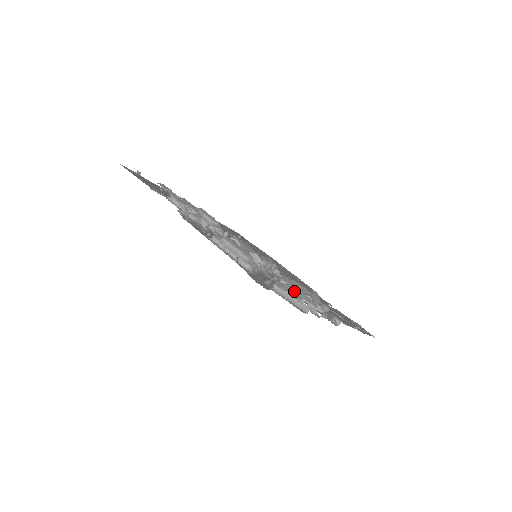
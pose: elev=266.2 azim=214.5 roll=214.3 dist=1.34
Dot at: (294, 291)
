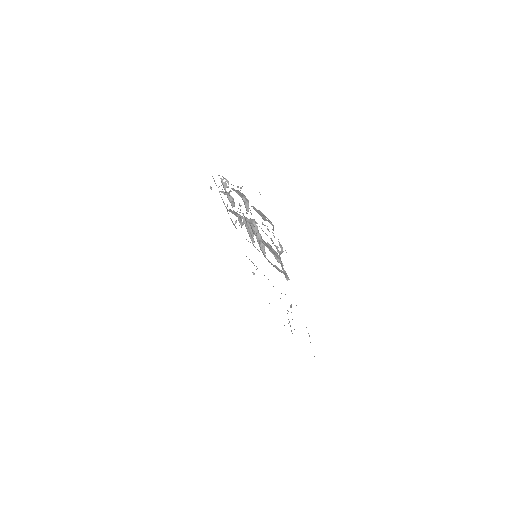
Dot at: occluded
